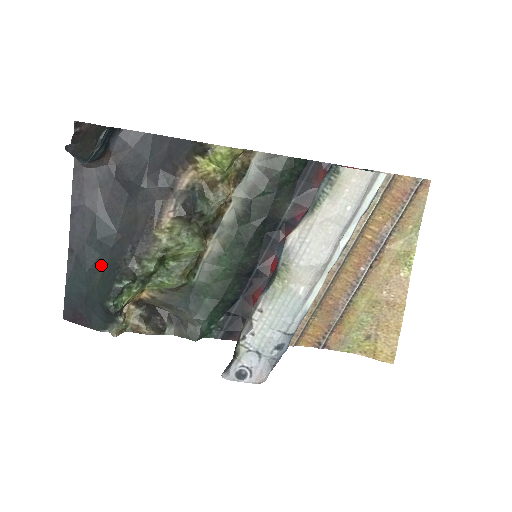
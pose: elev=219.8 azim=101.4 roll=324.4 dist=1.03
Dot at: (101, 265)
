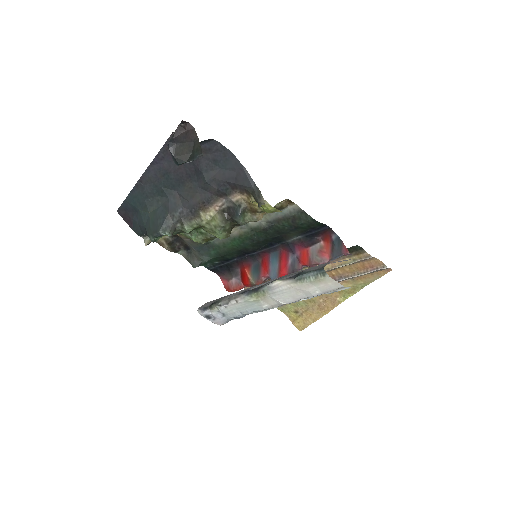
Dot at: (157, 204)
